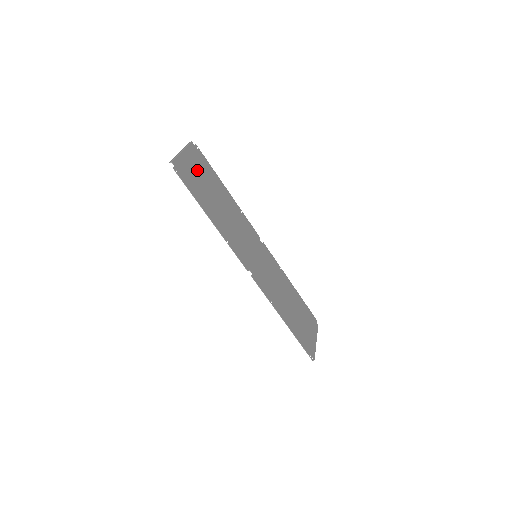
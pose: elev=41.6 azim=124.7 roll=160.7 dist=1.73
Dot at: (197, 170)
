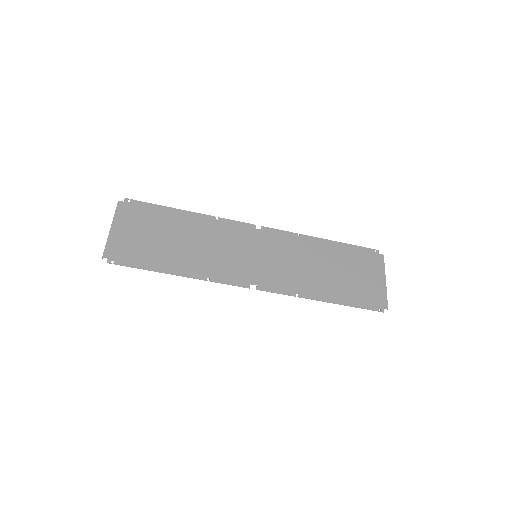
Dot at: (138, 230)
